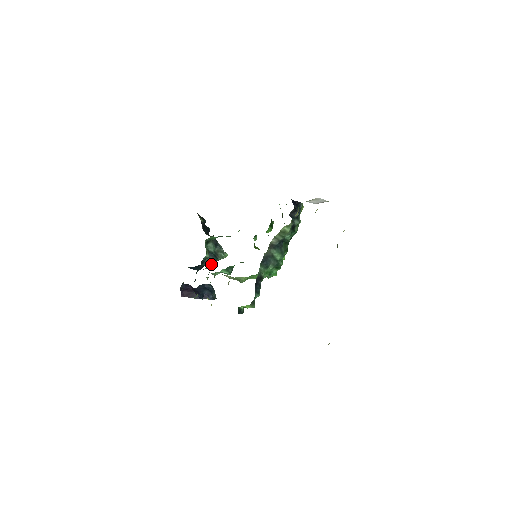
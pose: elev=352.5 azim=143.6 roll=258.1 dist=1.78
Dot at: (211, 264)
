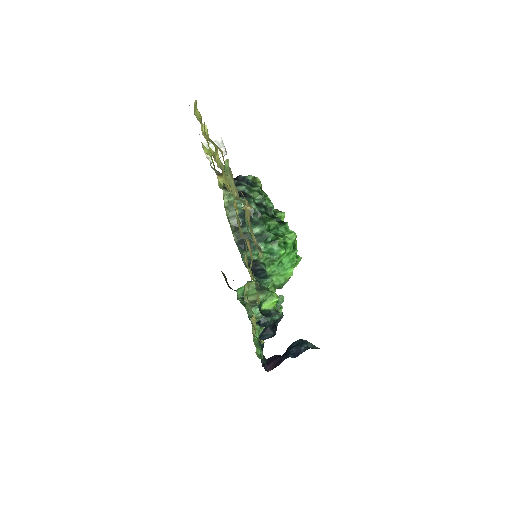
Dot at: (274, 318)
